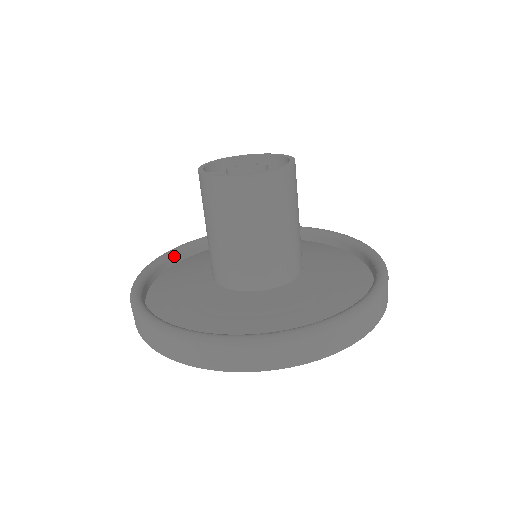
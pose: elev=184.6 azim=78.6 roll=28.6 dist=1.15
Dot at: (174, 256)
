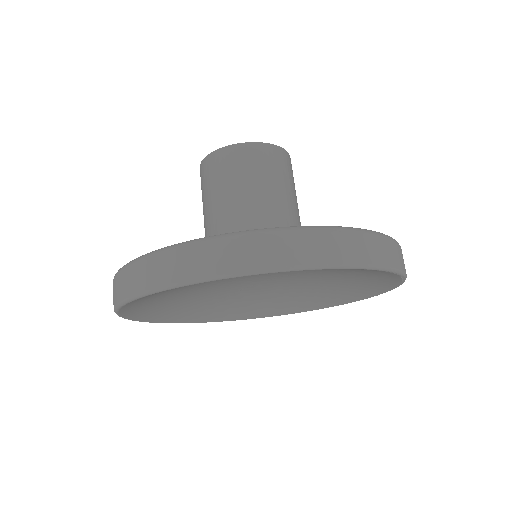
Dot at: occluded
